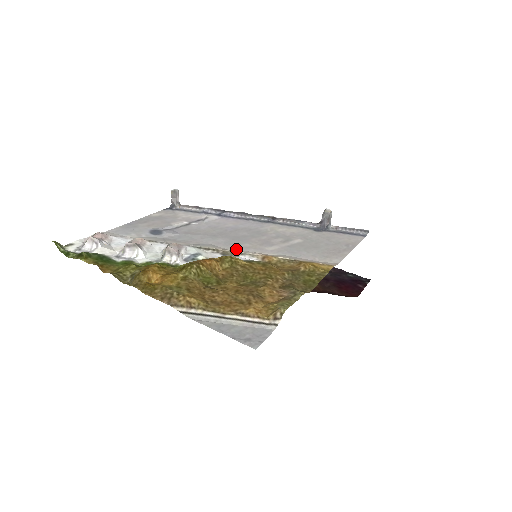
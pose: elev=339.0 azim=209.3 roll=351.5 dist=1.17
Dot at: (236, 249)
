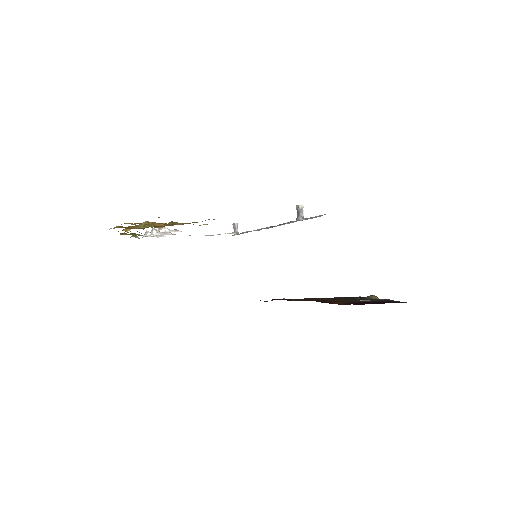
Dot at: occluded
